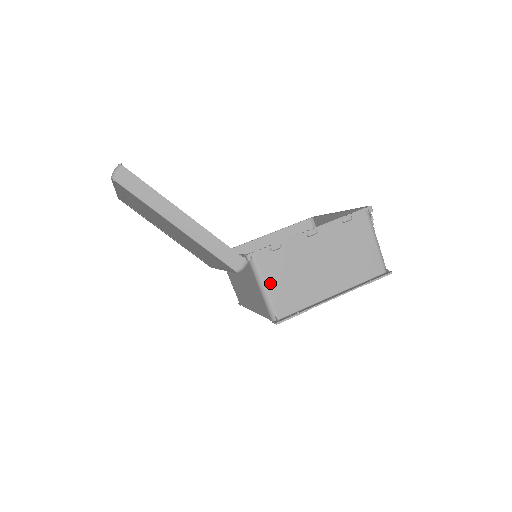
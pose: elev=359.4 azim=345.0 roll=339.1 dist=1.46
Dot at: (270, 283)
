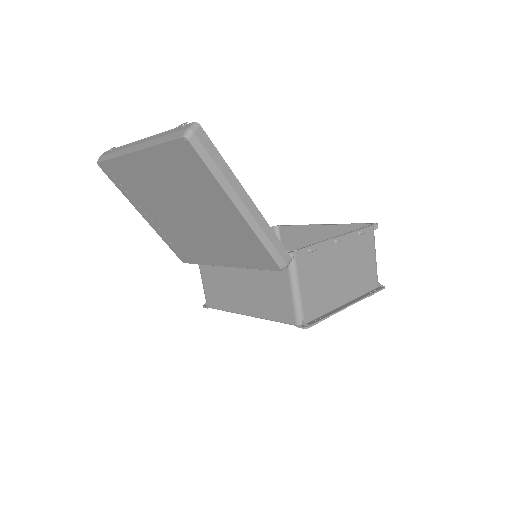
Dot at: (303, 285)
